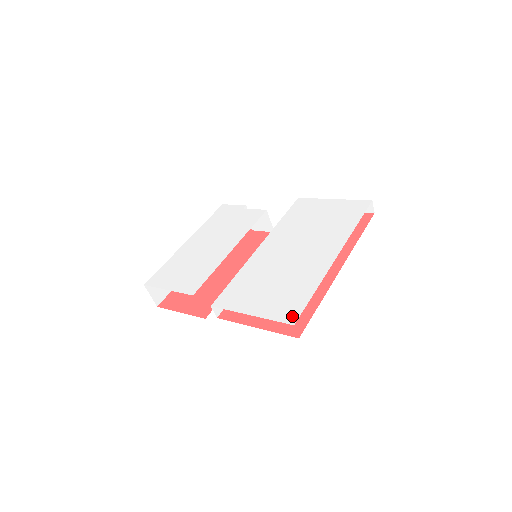
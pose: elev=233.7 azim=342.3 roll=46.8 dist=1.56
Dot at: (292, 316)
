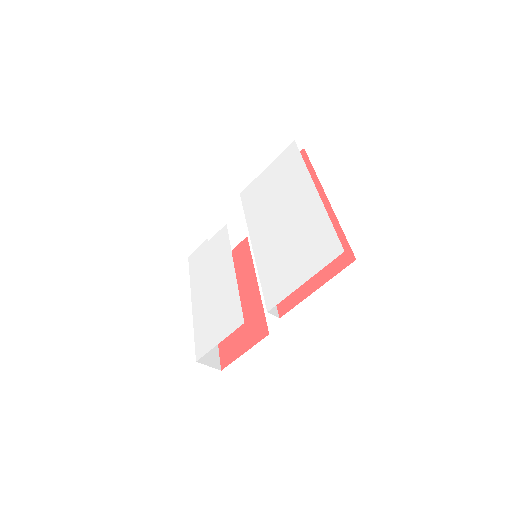
Dot at: (335, 249)
